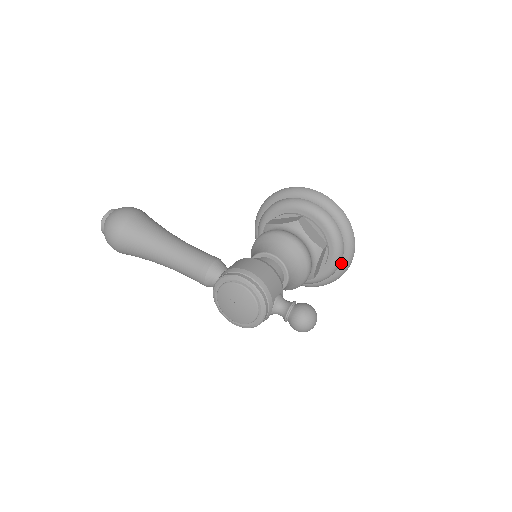
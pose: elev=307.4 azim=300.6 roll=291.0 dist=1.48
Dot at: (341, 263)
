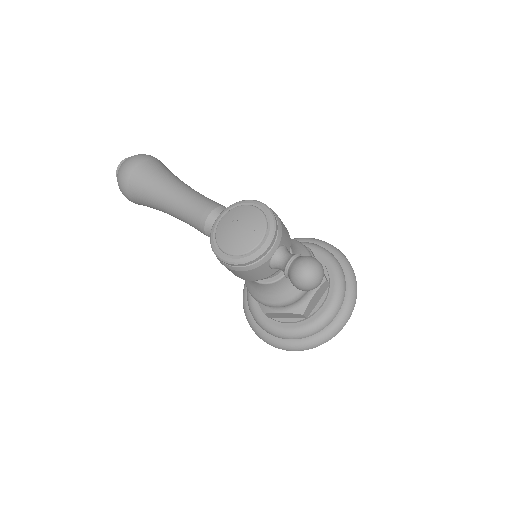
Dot at: (335, 317)
